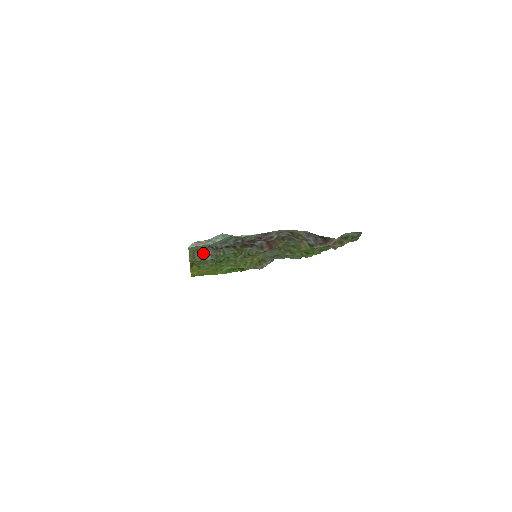
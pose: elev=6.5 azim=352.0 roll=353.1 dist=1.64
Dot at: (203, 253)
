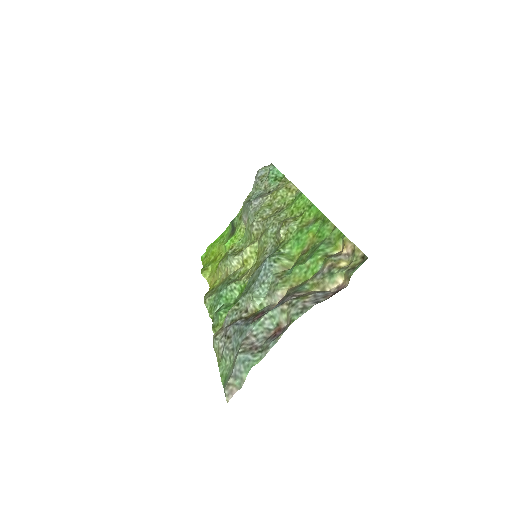
Dot at: (221, 327)
